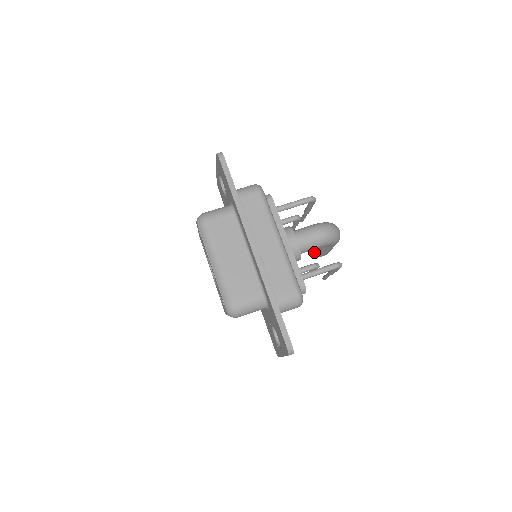
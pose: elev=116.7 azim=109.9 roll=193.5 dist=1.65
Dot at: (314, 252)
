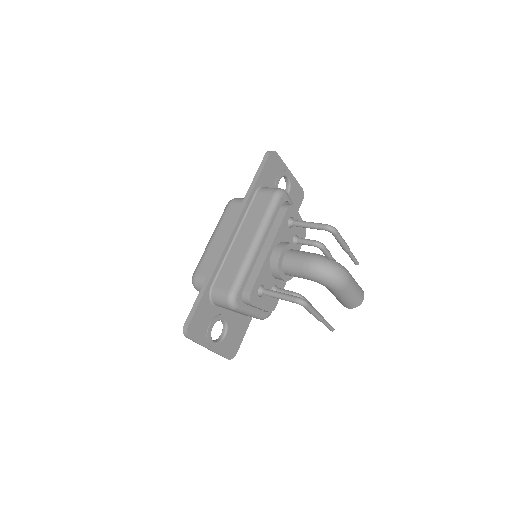
Dot at: occluded
